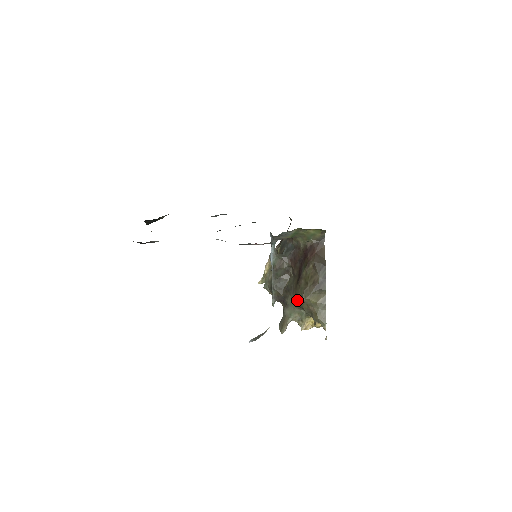
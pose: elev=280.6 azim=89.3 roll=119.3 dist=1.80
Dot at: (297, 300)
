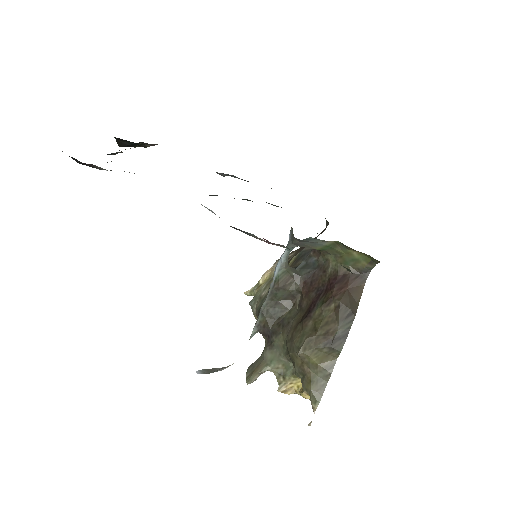
Dot at: (290, 347)
